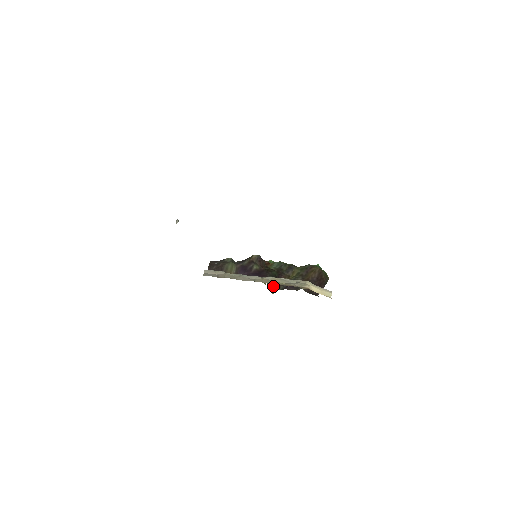
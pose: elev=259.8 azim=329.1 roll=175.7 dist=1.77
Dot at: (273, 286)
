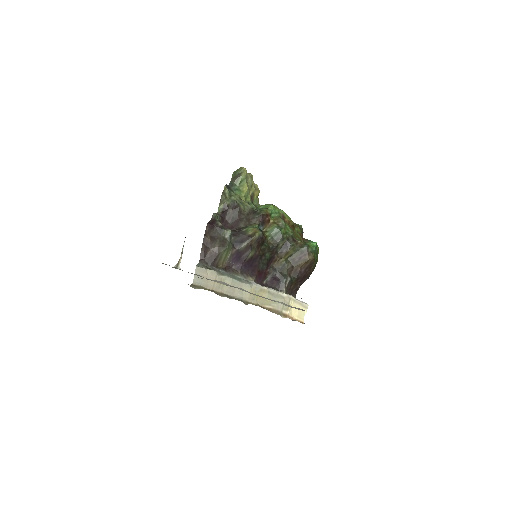
Dot at: (259, 281)
